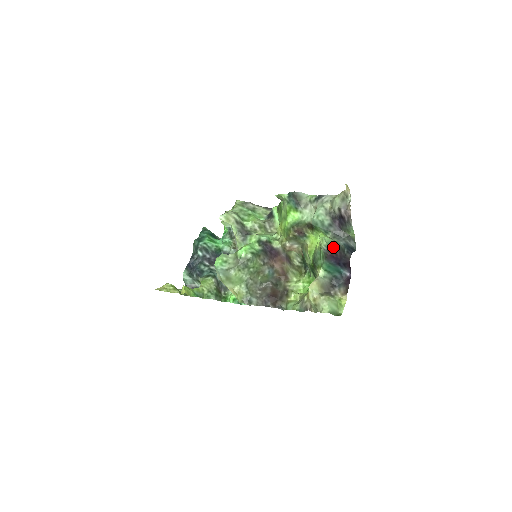
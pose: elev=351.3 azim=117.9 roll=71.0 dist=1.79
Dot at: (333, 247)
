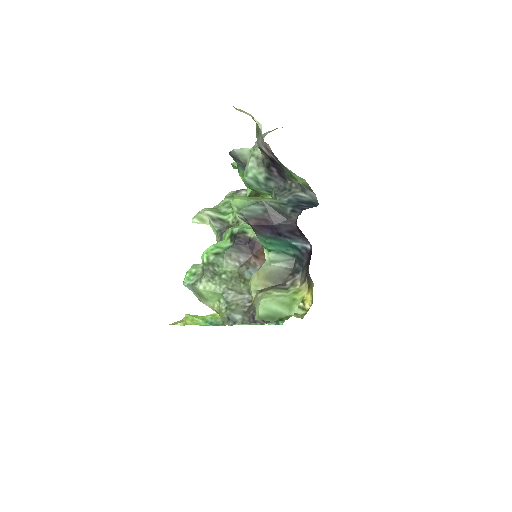
Dot at: (256, 211)
